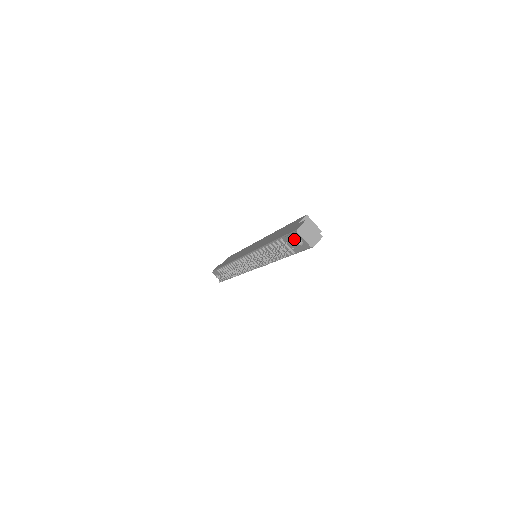
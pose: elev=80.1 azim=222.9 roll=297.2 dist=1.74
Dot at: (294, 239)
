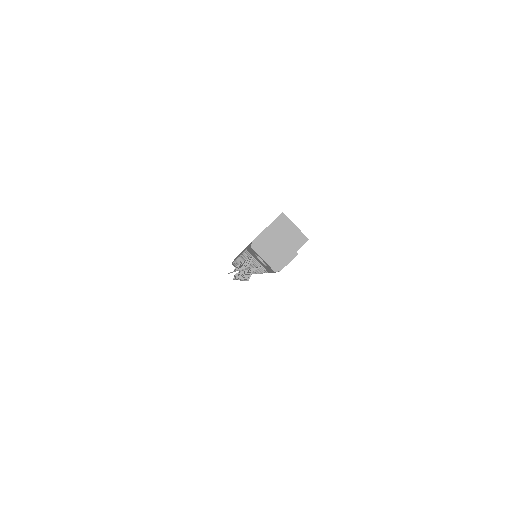
Dot at: (255, 255)
